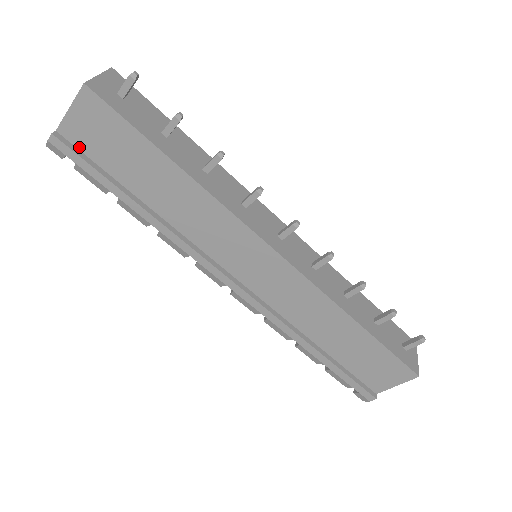
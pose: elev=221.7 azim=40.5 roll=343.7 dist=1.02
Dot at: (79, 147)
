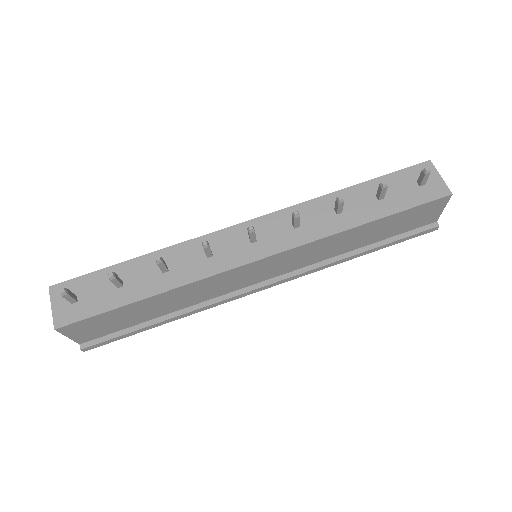
Dot at: (99, 337)
